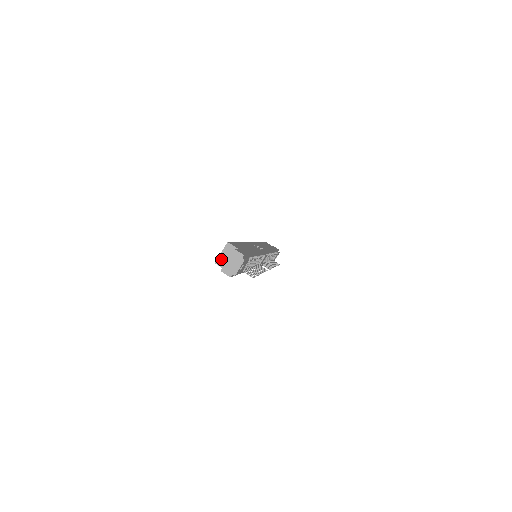
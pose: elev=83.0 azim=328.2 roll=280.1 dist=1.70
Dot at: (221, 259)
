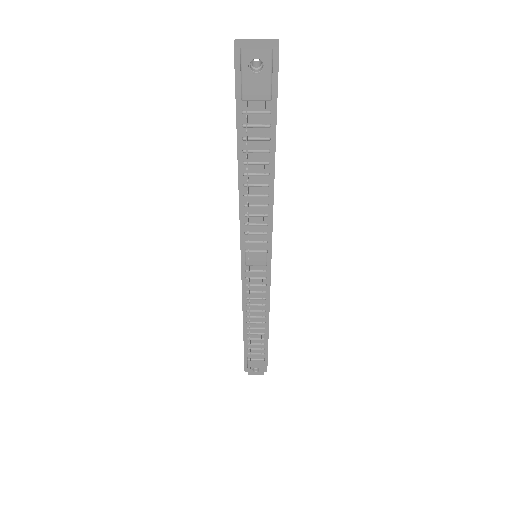
Dot at: occluded
